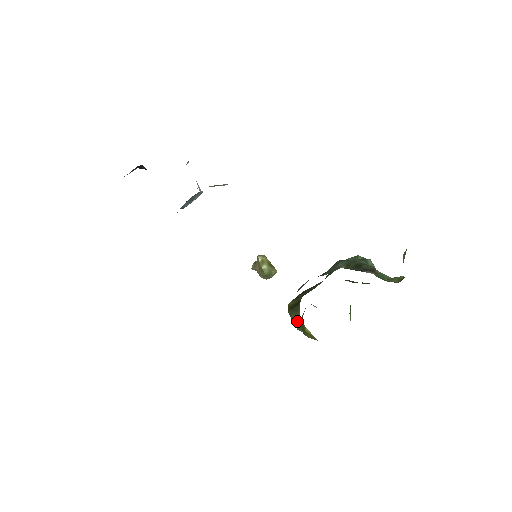
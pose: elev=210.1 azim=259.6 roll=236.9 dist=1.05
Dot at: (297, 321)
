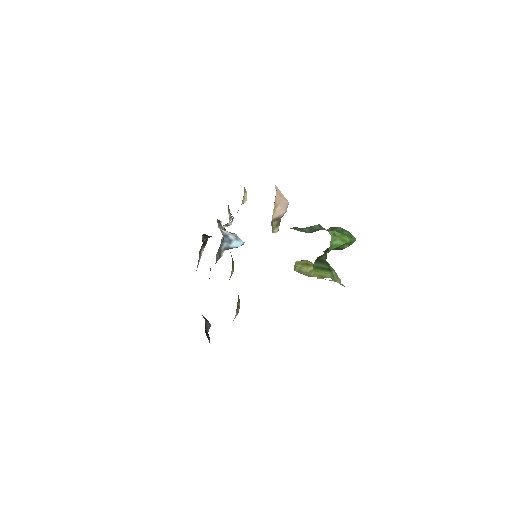
Dot at: occluded
